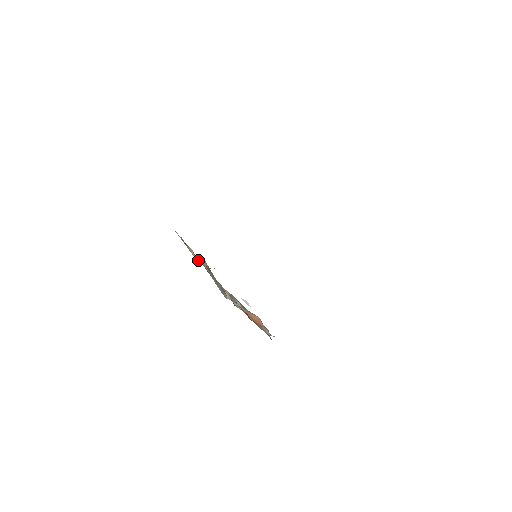
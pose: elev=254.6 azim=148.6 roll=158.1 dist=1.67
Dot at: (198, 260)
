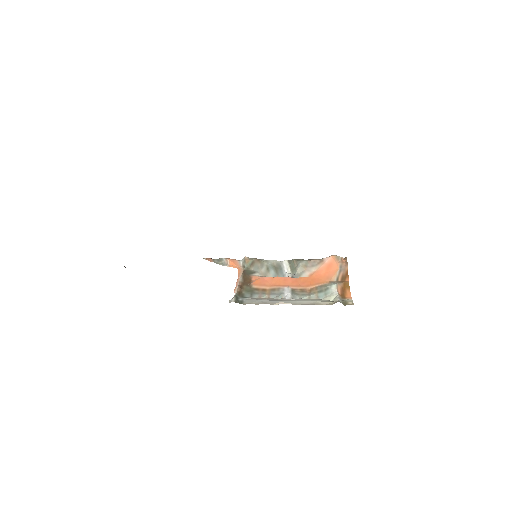
Dot at: (240, 262)
